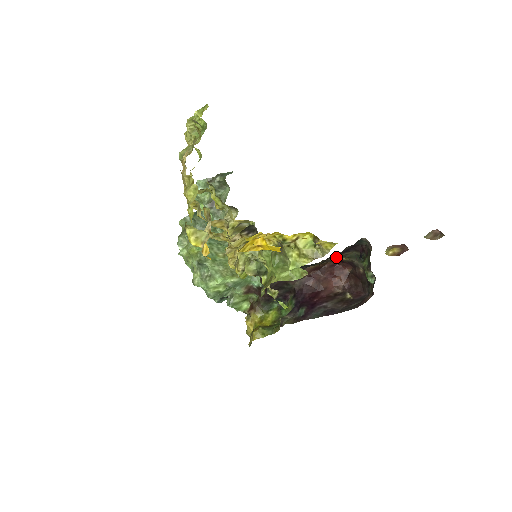
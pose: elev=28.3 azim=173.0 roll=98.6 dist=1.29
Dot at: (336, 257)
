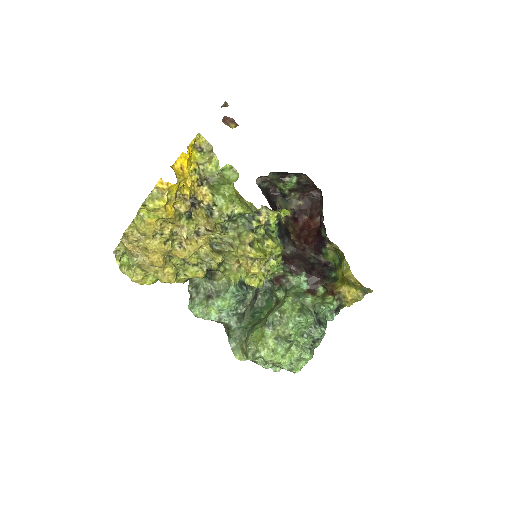
Dot at: occluded
